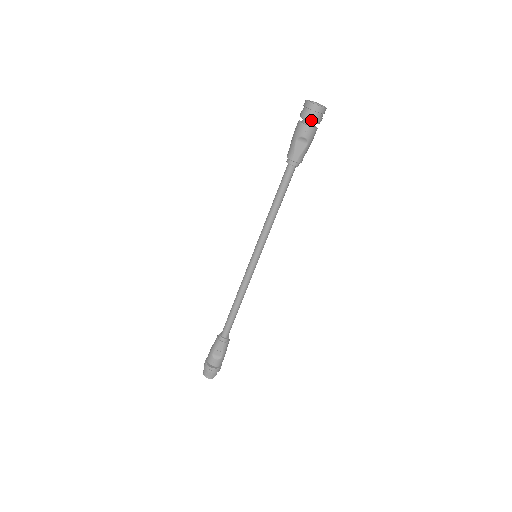
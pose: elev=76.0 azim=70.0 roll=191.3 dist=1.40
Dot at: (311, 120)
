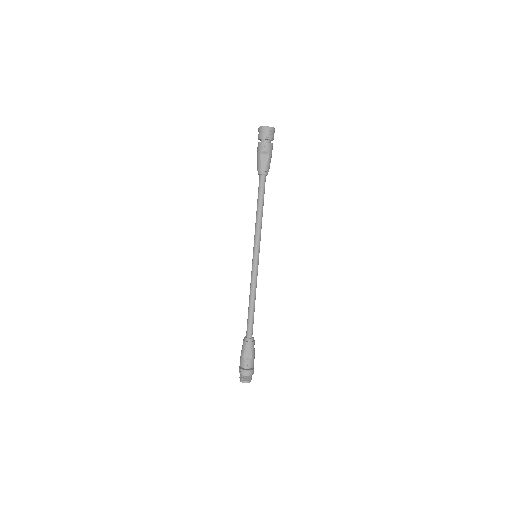
Dot at: (266, 138)
